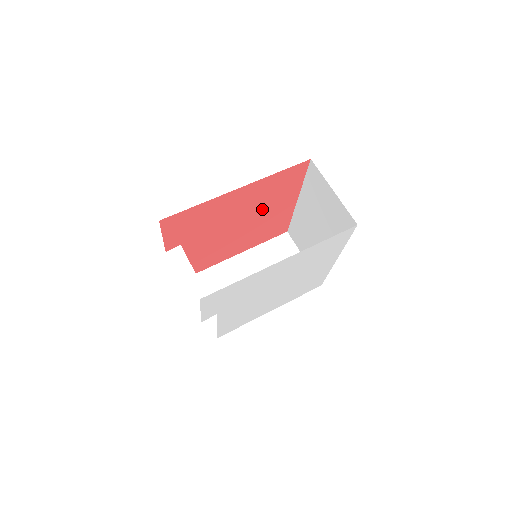
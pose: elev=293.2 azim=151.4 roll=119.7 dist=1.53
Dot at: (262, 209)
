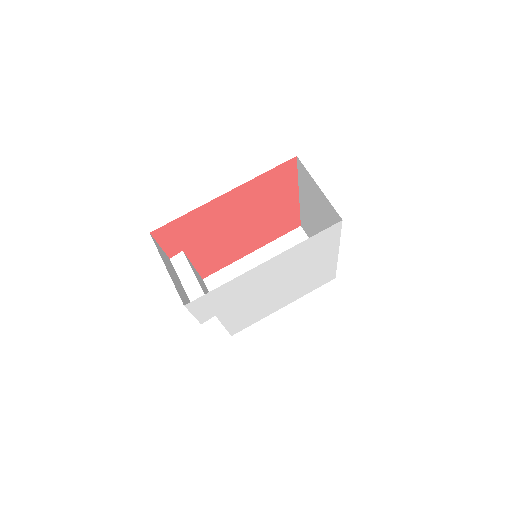
Dot at: (261, 209)
